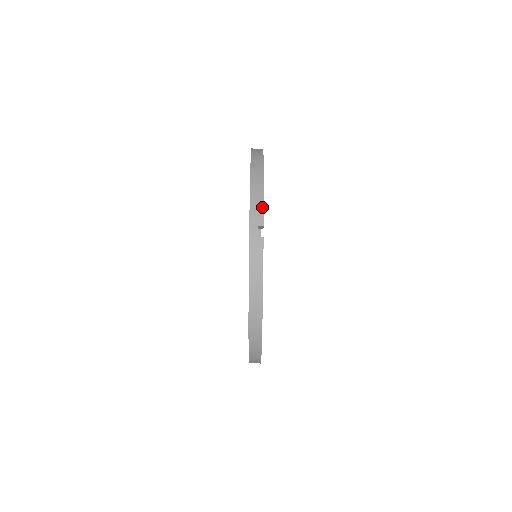
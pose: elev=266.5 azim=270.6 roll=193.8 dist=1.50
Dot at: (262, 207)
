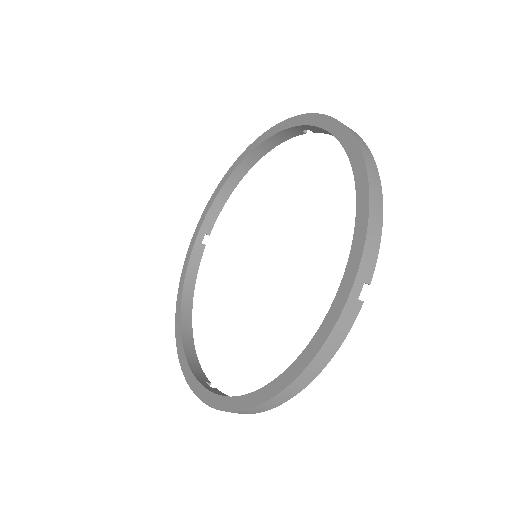
Dot at: (377, 254)
